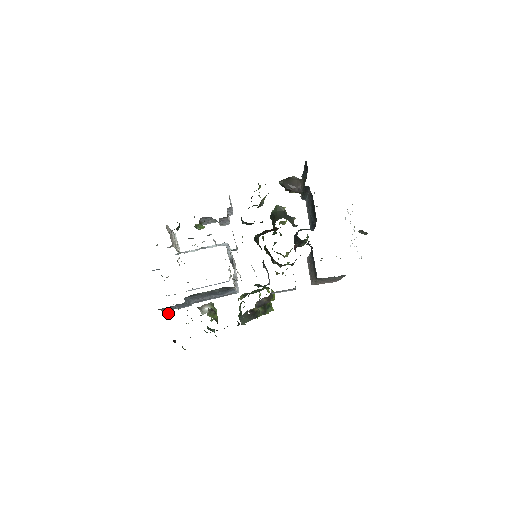
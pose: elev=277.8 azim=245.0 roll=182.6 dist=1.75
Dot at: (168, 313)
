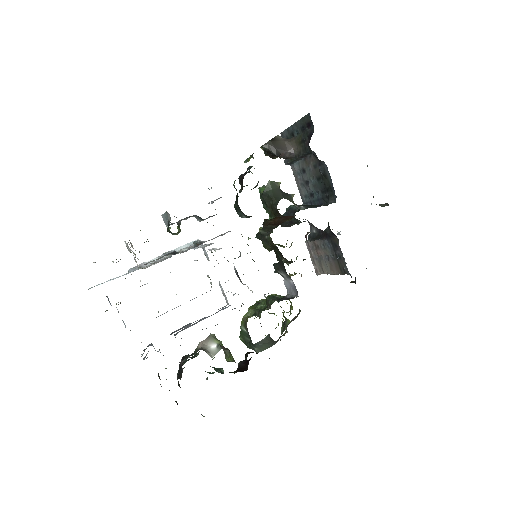
Dot at: occluded
